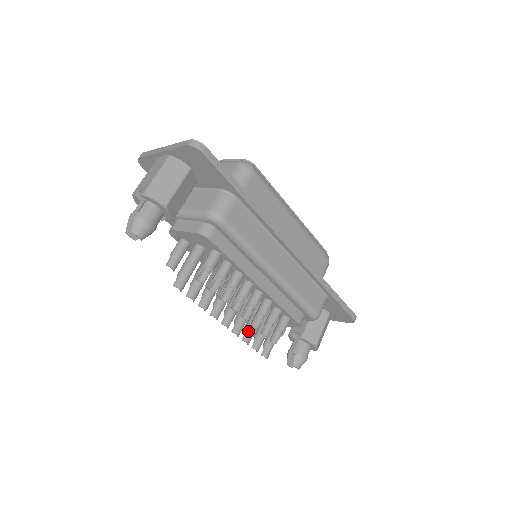
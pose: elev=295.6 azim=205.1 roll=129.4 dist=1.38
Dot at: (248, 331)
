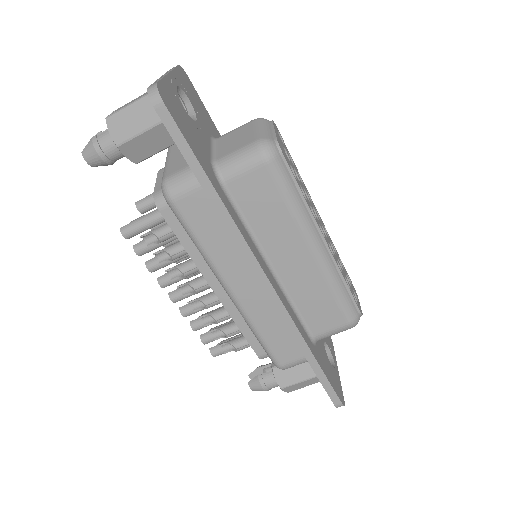
Dot at: (201, 319)
